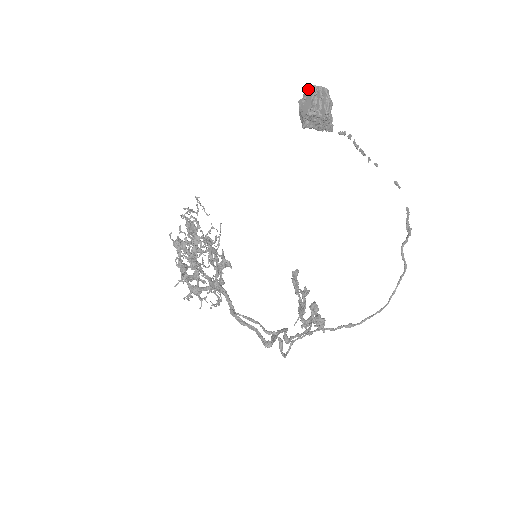
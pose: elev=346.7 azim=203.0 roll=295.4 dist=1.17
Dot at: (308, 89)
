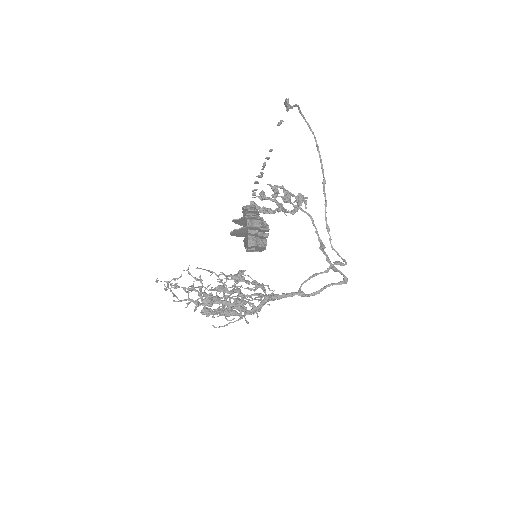
Dot at: (250, 247)
